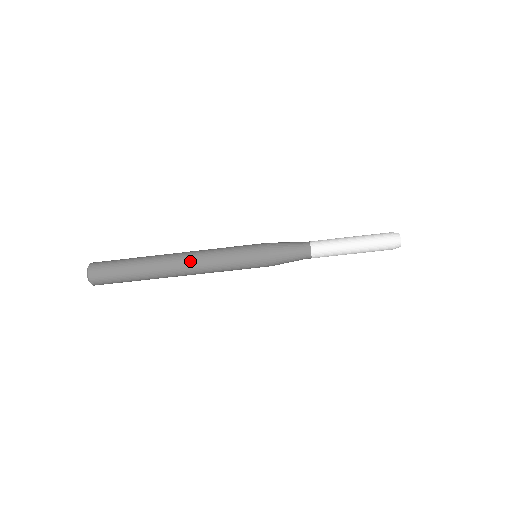
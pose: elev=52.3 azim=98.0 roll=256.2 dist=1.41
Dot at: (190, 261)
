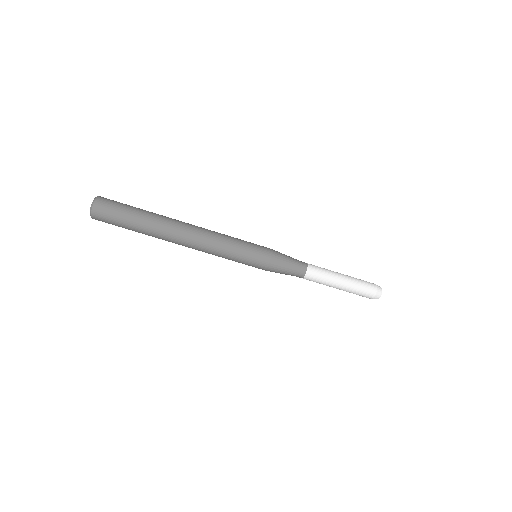
Dot at: (198, 233)
